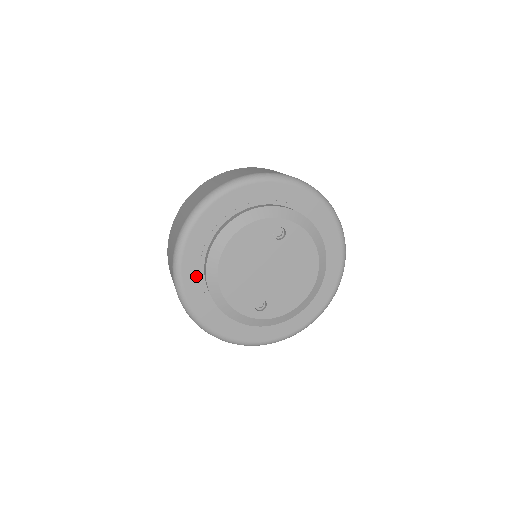
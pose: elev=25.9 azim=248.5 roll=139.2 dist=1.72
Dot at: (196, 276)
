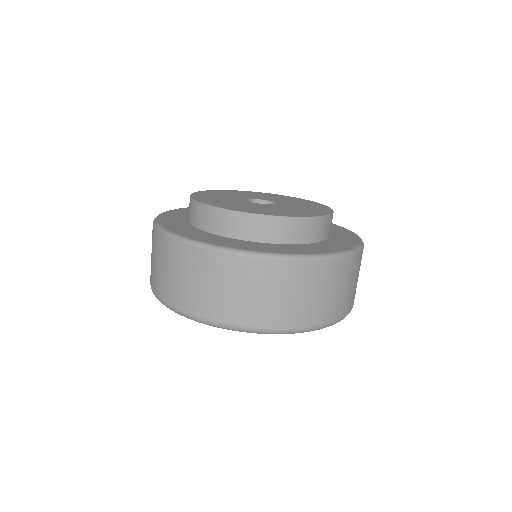
Dot at: occluded
